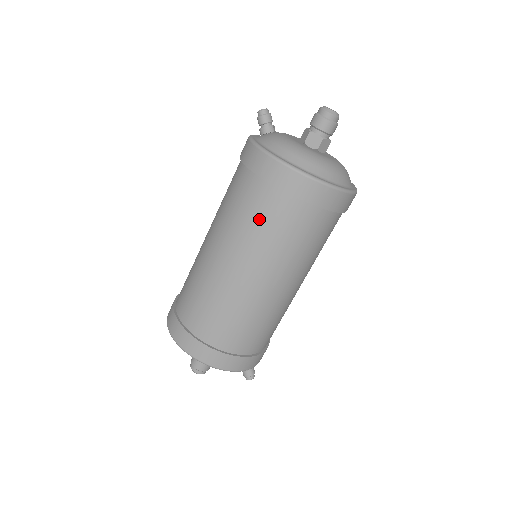
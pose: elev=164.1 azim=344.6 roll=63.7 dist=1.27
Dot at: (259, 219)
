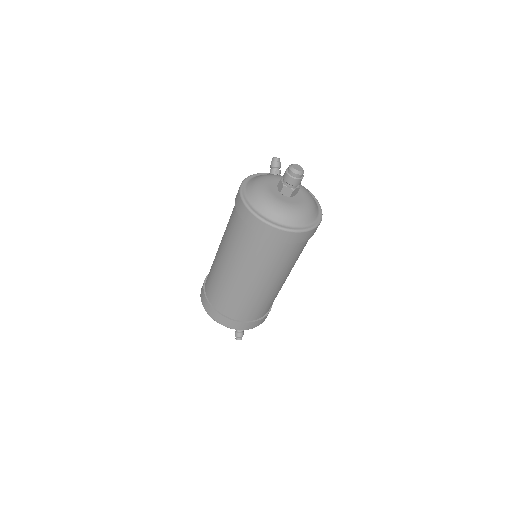
Dot at: (230, 225)
